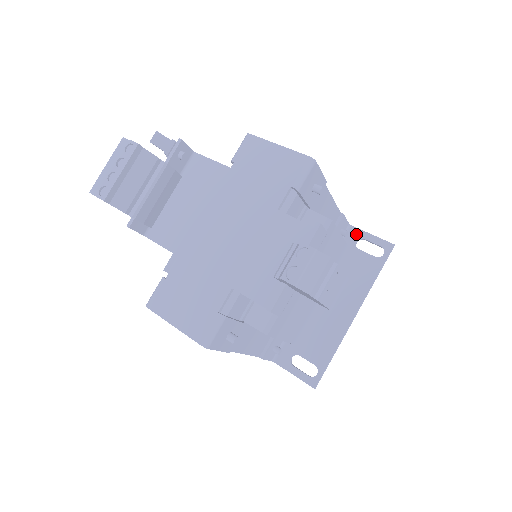
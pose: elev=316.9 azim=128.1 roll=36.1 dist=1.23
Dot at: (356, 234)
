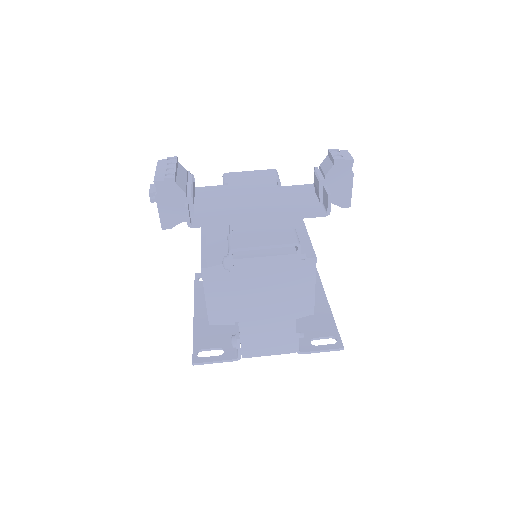
Dot at: occluded
